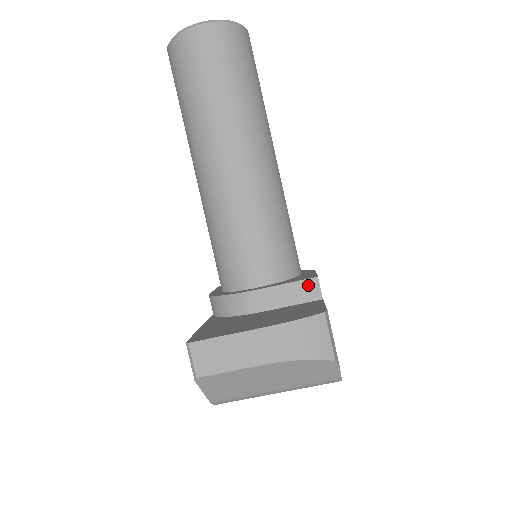
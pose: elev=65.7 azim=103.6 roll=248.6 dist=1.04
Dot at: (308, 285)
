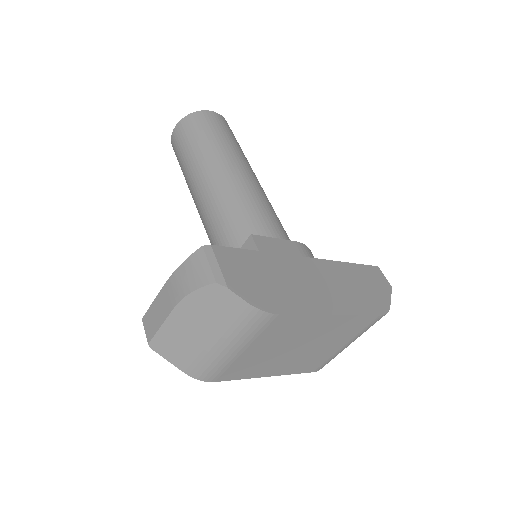
Dot at: (247, 246)
